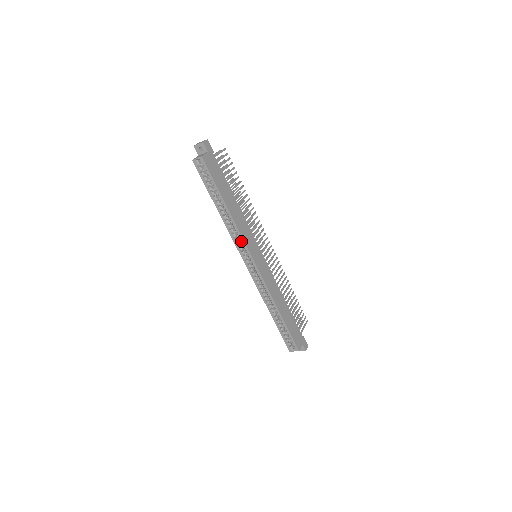
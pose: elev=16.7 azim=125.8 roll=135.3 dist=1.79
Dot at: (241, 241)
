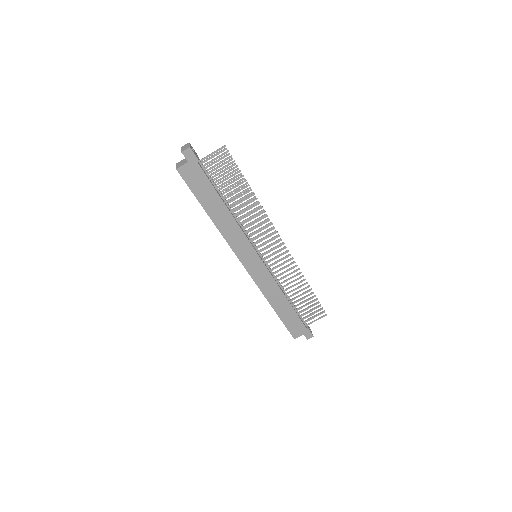
Dot at: occluded
